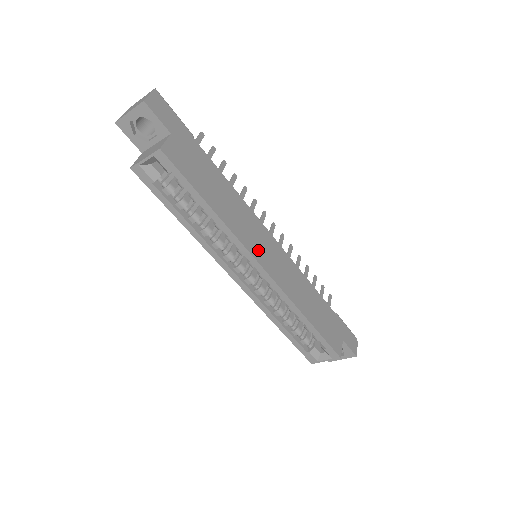
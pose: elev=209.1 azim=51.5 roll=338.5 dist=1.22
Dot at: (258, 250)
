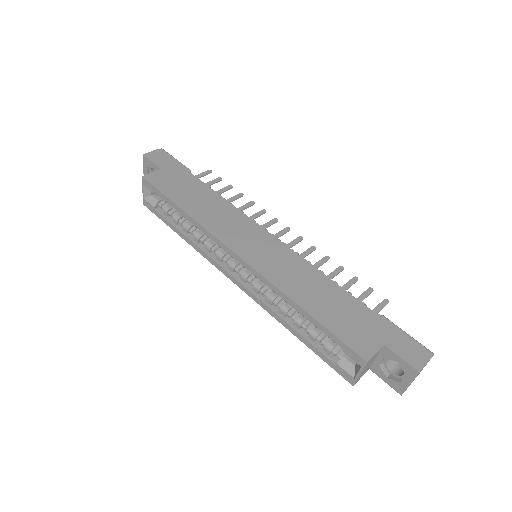
Dot at: (235, 240)
